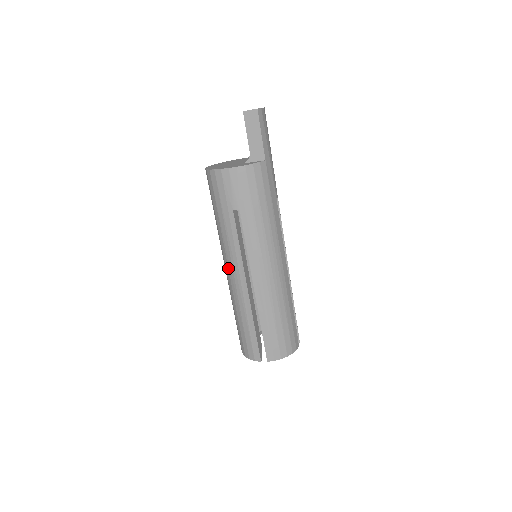
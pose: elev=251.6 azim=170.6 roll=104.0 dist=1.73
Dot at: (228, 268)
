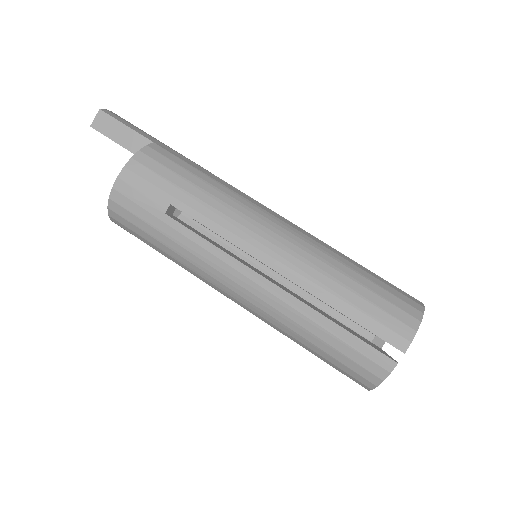
Dot at: (232, 291)
